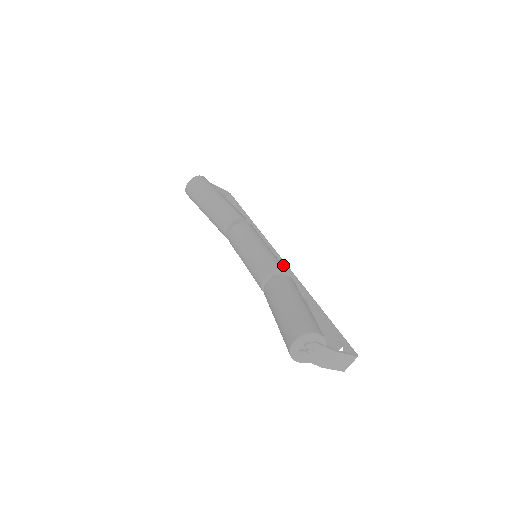
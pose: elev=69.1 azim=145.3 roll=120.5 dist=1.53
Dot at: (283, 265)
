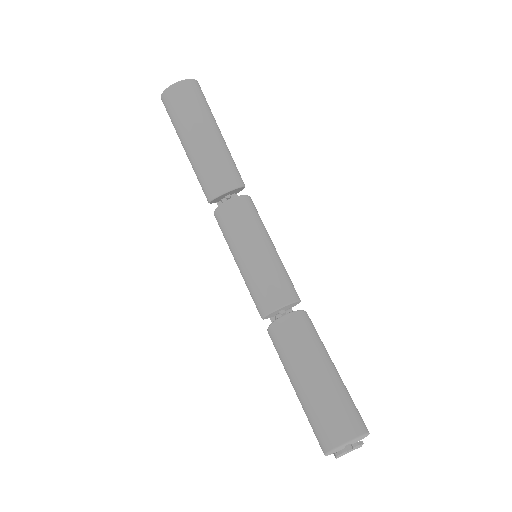
Dot at: occluded
